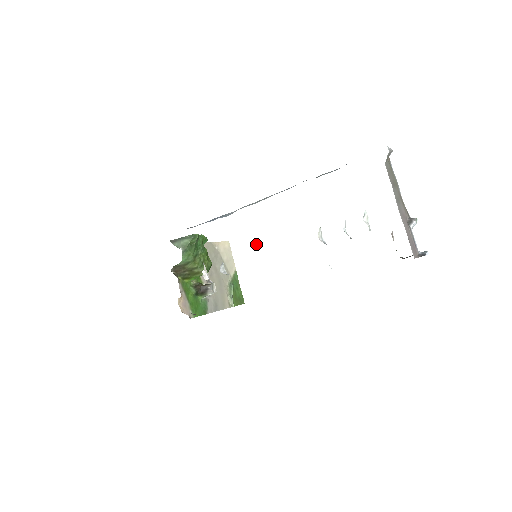
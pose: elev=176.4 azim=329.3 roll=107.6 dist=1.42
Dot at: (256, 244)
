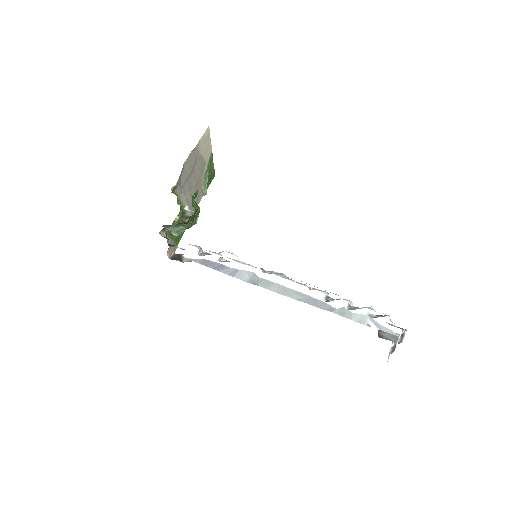
Dot at: (262, 269)
